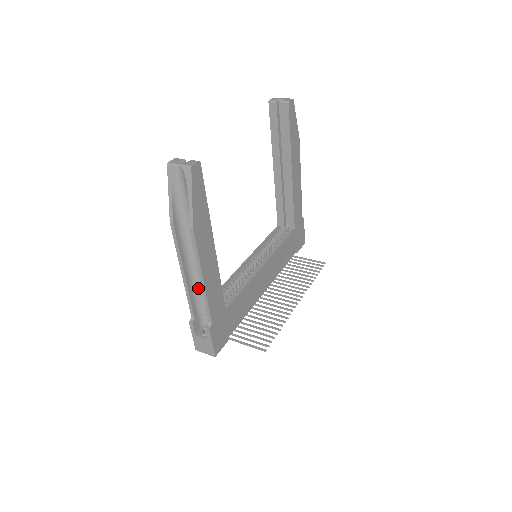
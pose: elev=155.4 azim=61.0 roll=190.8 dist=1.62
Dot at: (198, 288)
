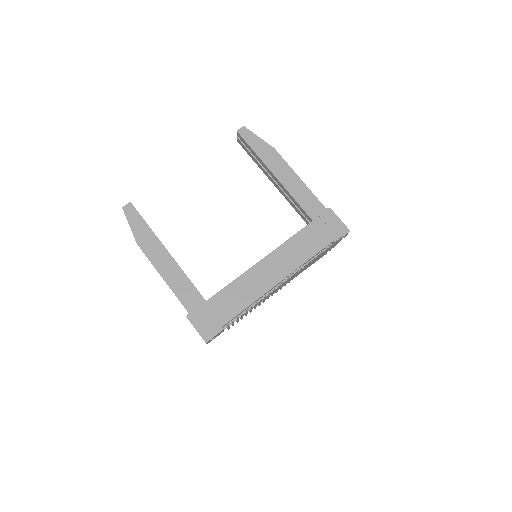
Dot at: occluded
